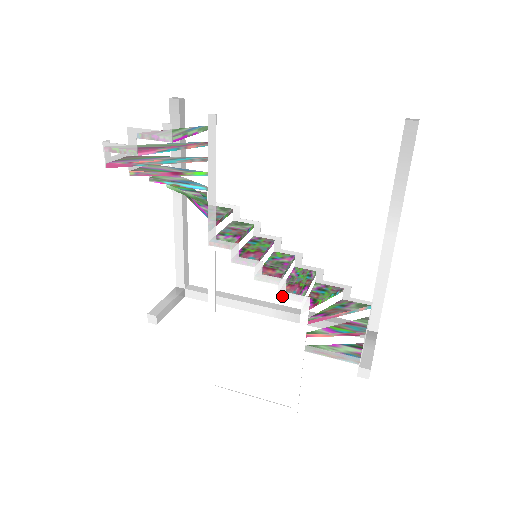
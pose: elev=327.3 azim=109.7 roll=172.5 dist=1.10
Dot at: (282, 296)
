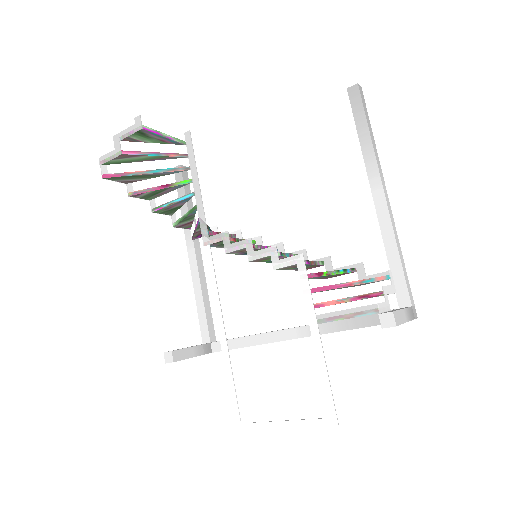
Dot at: (277, 266)
